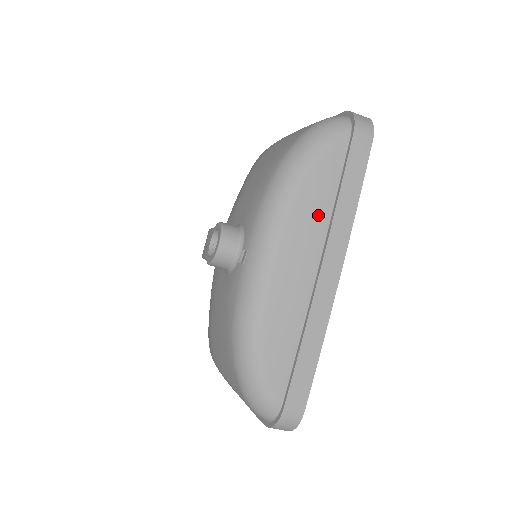
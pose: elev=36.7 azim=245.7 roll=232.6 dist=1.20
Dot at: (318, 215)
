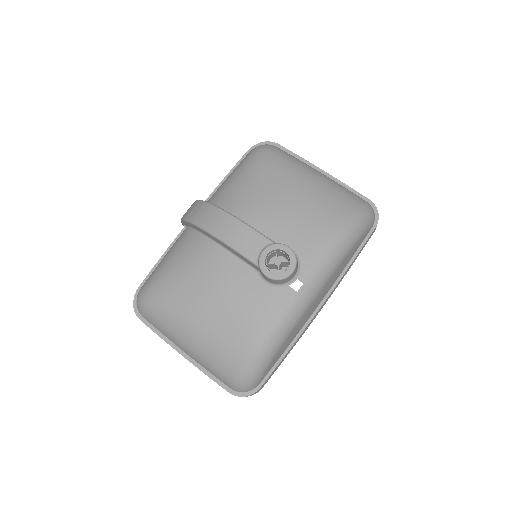
Dot at: (340, 272)
